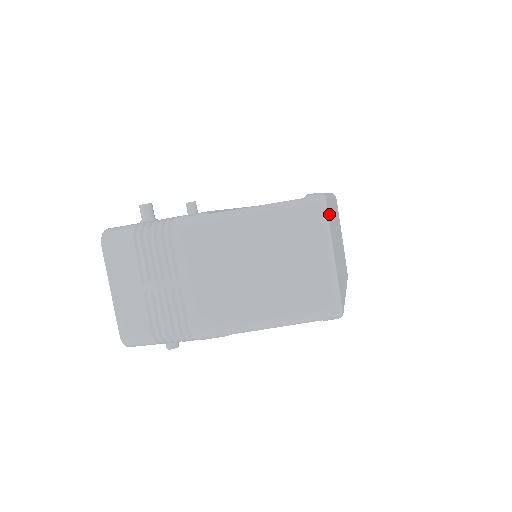
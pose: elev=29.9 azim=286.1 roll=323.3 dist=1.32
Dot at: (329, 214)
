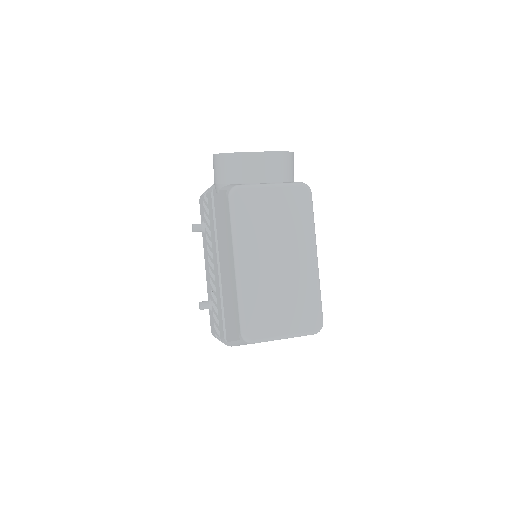
Dot at: (257, 327)
